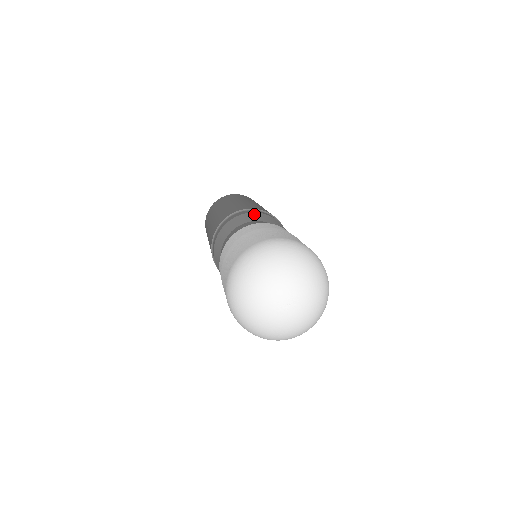
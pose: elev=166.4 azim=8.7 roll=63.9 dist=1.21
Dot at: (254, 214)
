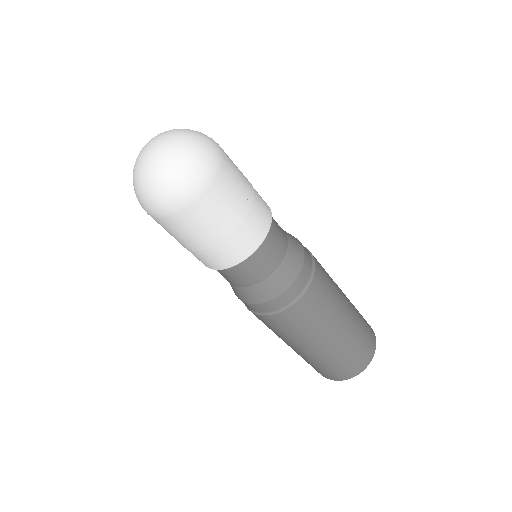
Dot at: occluded
